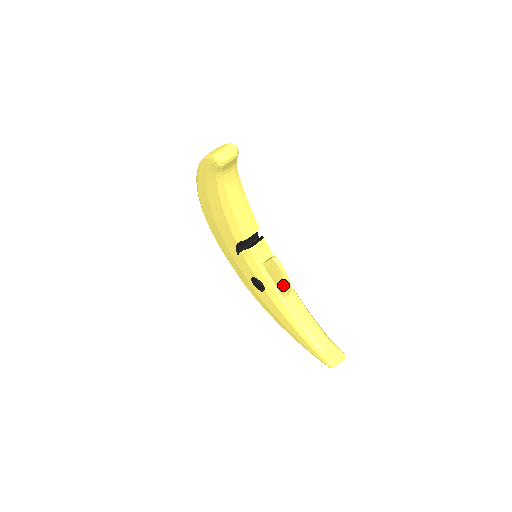
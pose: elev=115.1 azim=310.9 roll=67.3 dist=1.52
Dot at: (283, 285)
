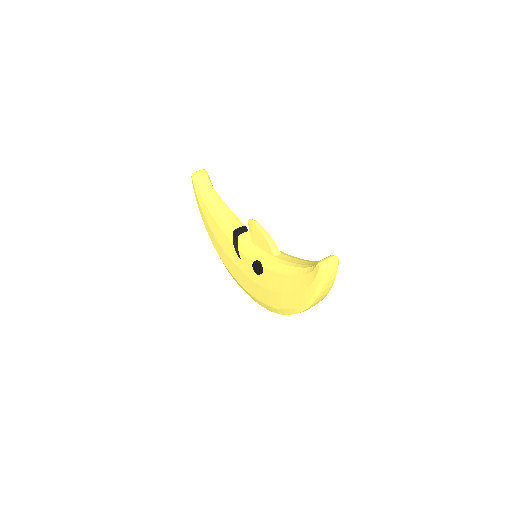
Dot at: (264, 238)
